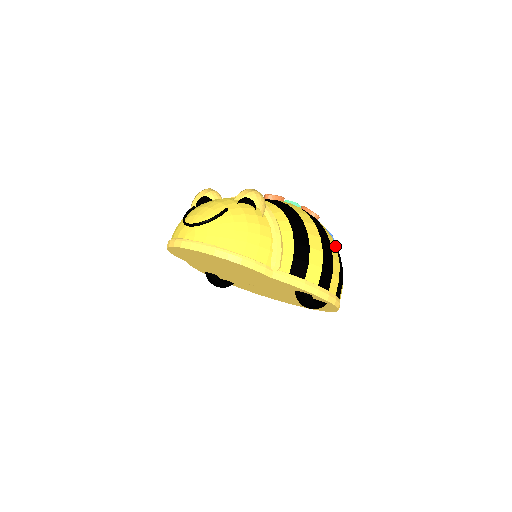
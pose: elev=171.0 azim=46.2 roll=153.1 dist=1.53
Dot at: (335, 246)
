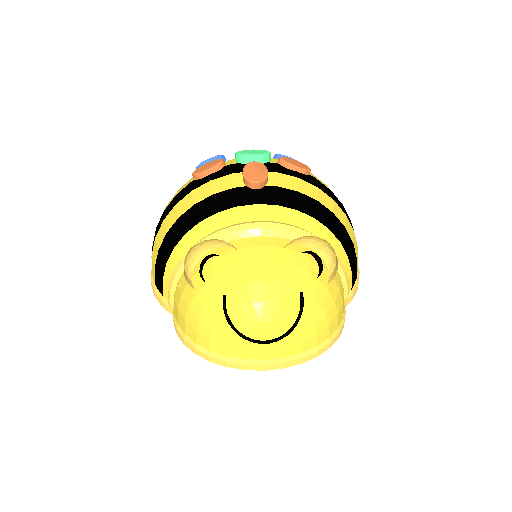
Dot at: occluded
